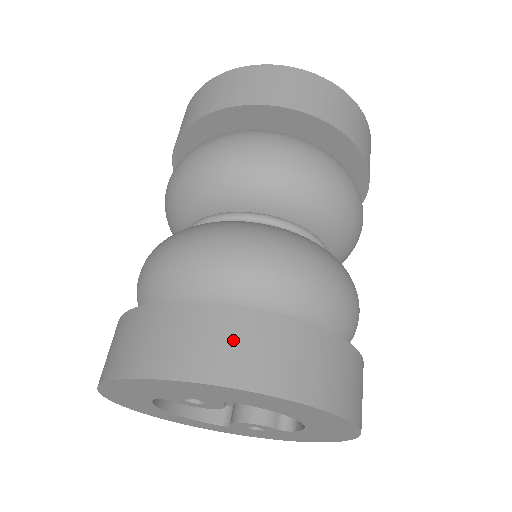
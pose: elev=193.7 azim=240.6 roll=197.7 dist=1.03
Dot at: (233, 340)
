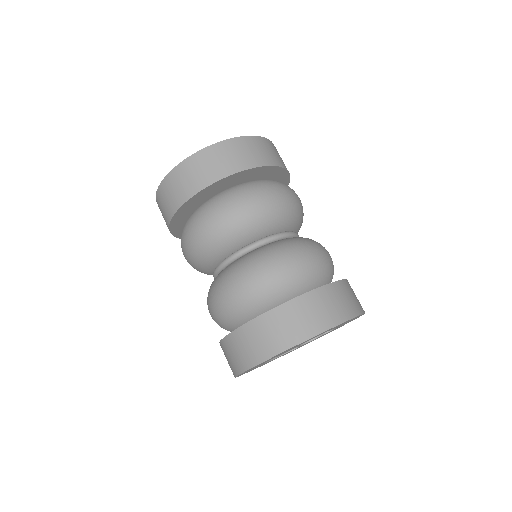
Dot at: (295, 319)
